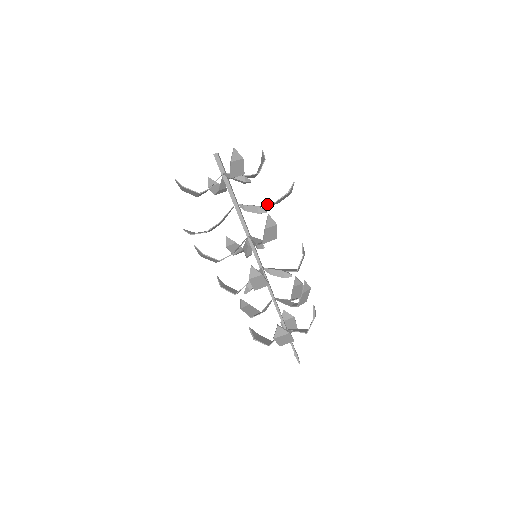
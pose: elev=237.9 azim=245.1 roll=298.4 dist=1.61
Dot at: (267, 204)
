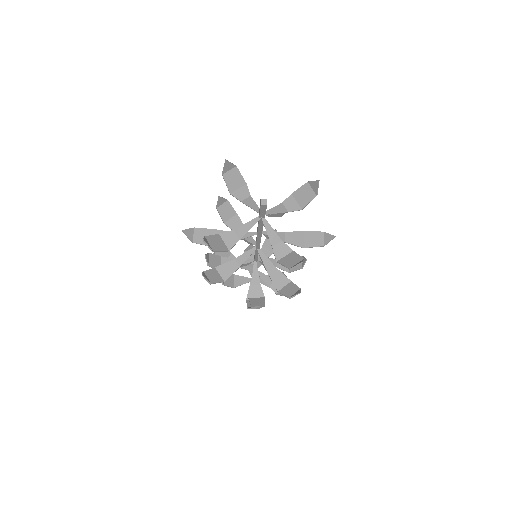
Dot at: occluded
